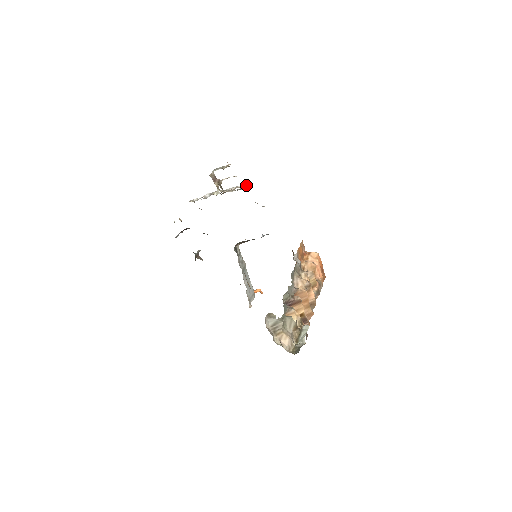
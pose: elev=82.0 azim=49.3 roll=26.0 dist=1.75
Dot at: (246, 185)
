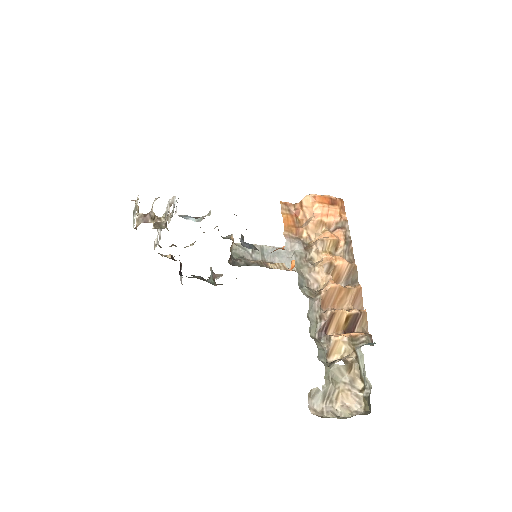
Dot at: (173, 198)
